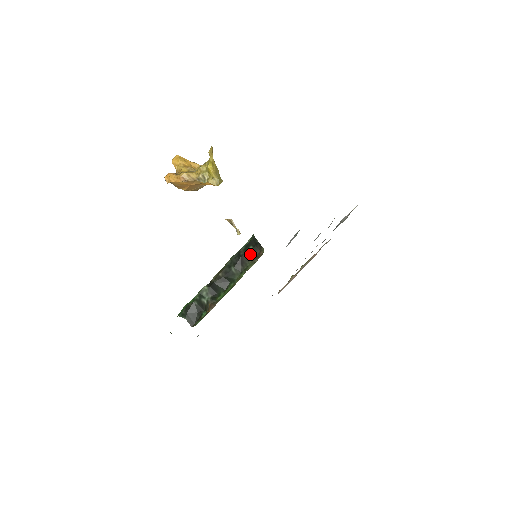
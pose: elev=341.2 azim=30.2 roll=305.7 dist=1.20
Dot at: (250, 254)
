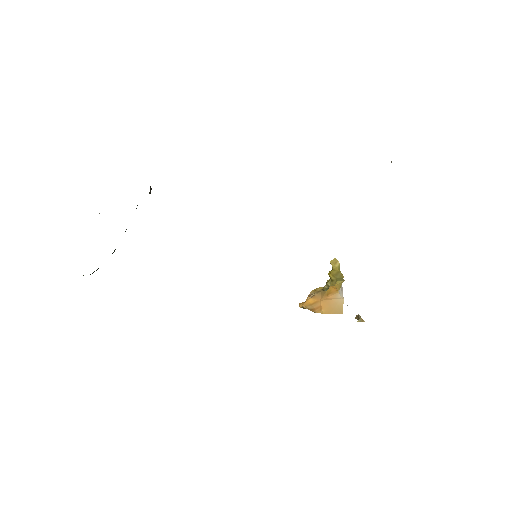
Dot at: occluded
